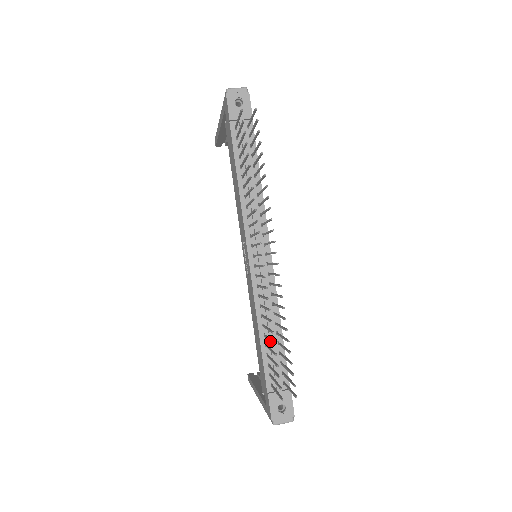
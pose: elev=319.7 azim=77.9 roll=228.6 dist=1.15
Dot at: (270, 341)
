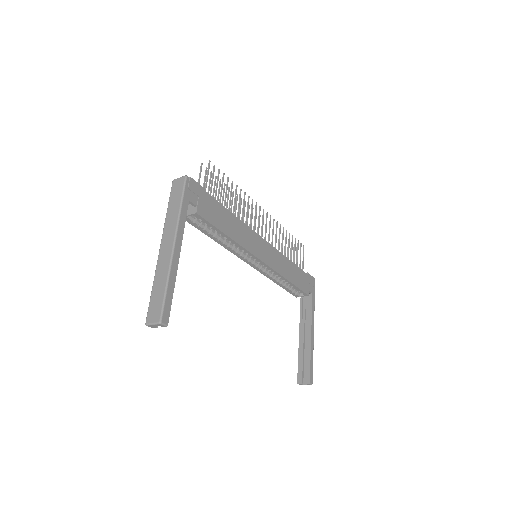
Dot at: (223, 194)
